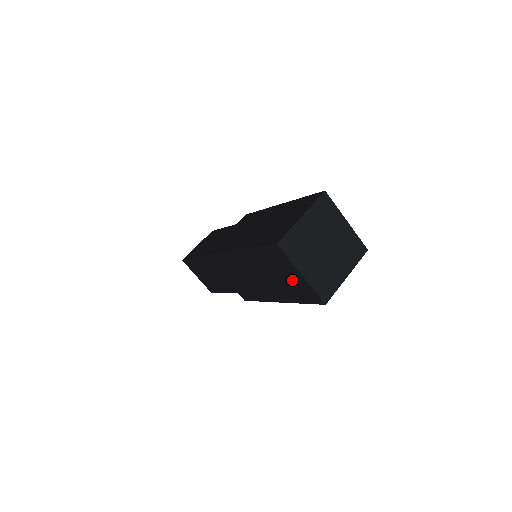
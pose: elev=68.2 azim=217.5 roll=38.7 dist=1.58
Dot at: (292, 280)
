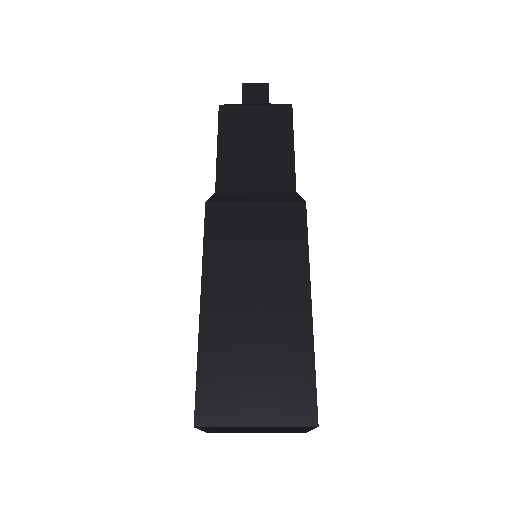
Dot at: occluded
